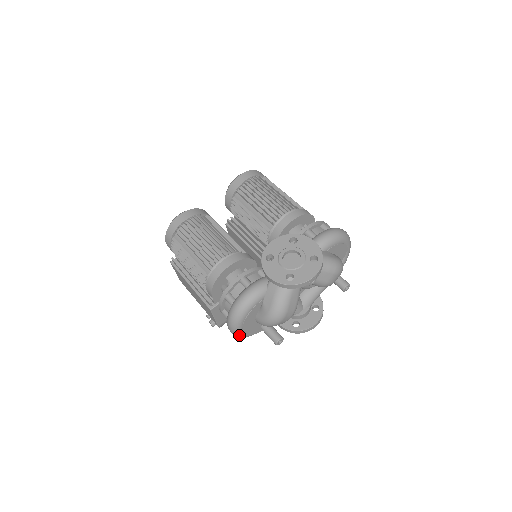
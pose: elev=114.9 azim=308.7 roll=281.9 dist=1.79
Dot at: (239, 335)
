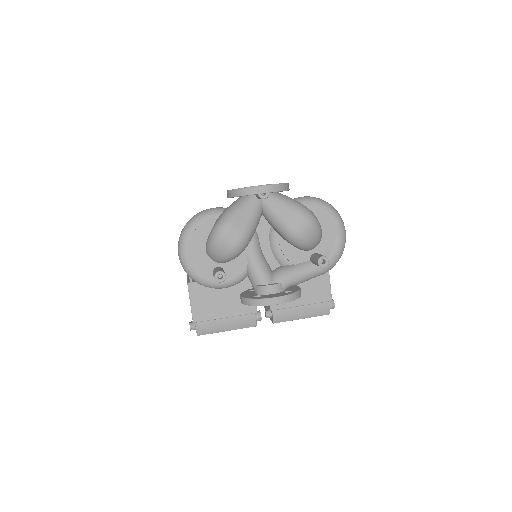
Dot at: (185, 262)
